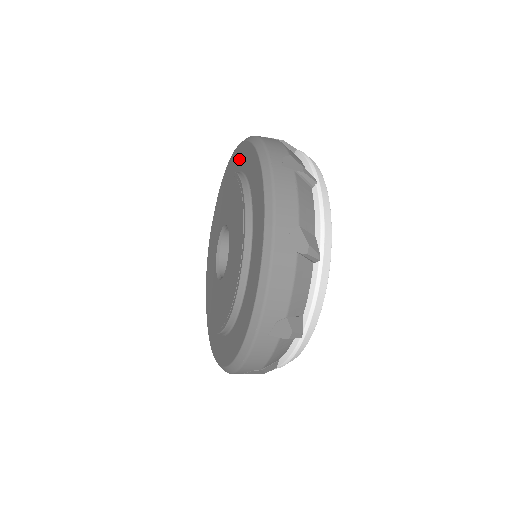
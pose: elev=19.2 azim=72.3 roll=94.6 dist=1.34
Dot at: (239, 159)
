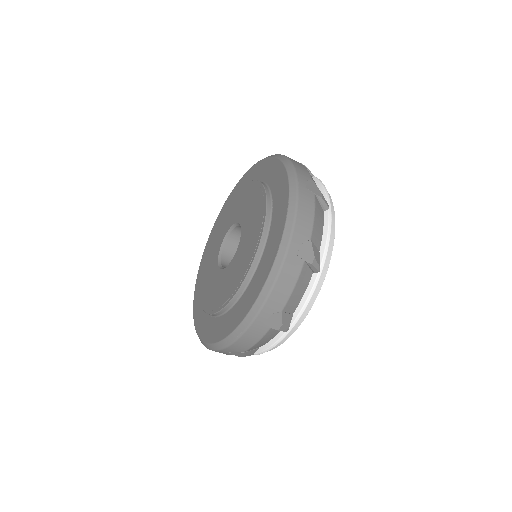
Dot at: (263, 170)
